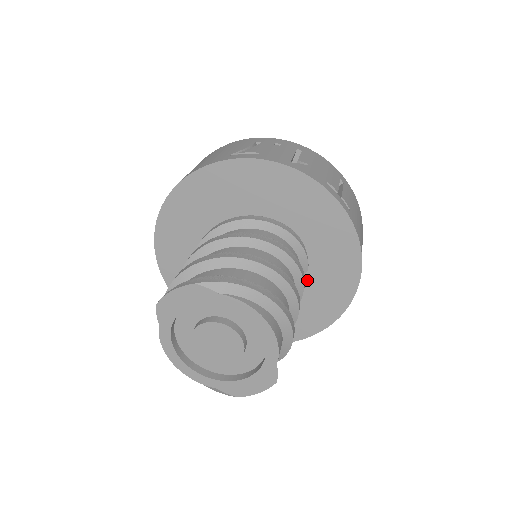
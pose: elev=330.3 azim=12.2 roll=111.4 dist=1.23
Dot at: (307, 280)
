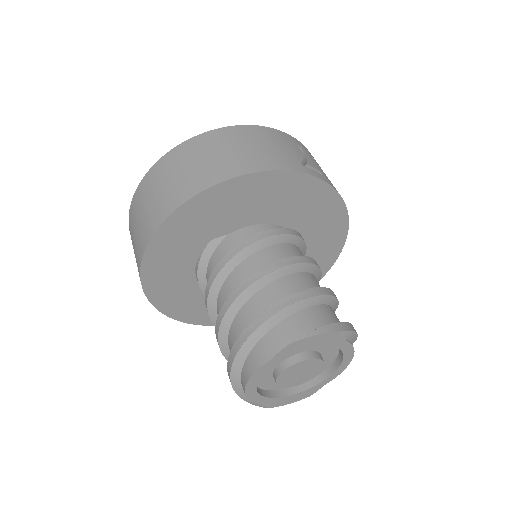
Dot at: occluded
